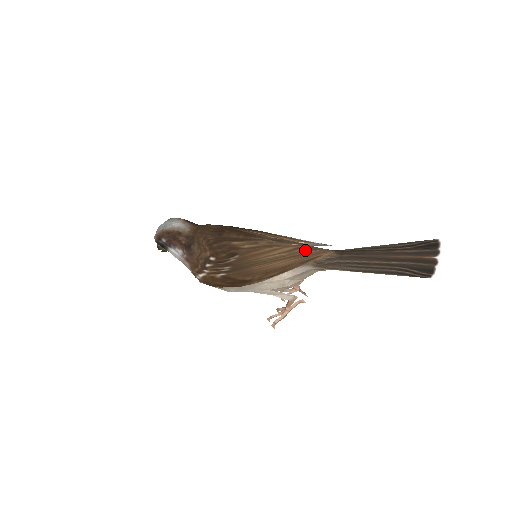
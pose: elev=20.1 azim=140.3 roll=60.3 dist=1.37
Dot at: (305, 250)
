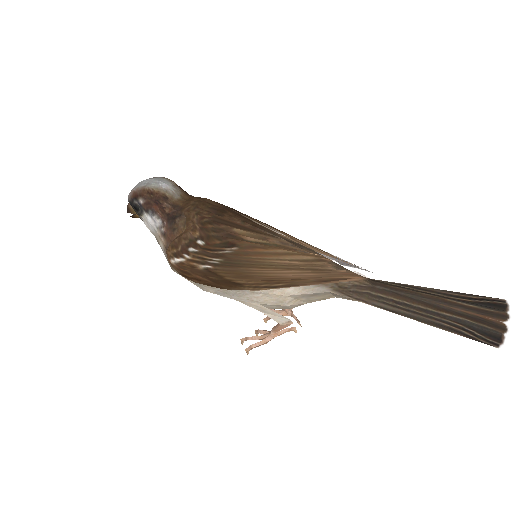
Dot at: (329, 265)
